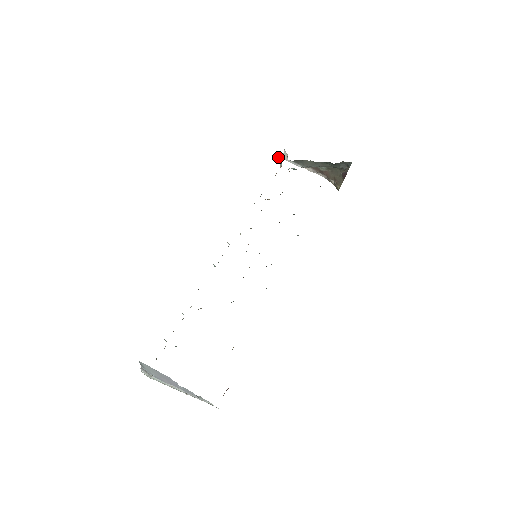
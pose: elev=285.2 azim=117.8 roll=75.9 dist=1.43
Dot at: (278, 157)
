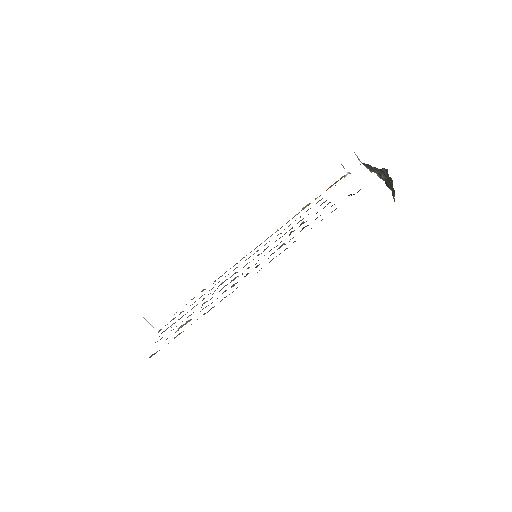
Dot at: occluded
